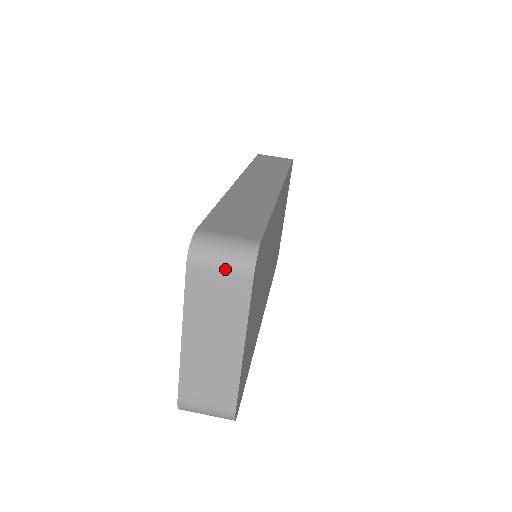
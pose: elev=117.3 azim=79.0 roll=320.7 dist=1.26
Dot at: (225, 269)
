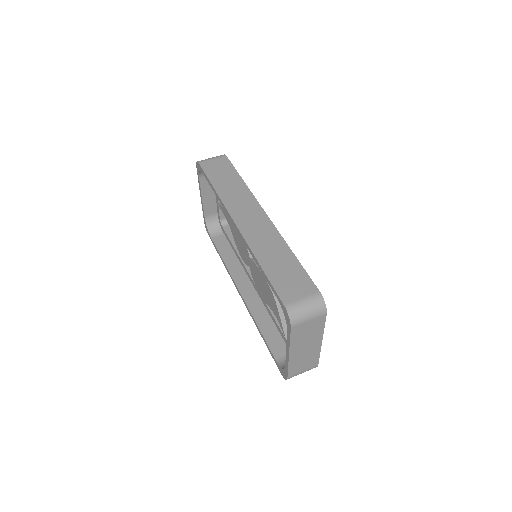
Dot at: (312, 318)
